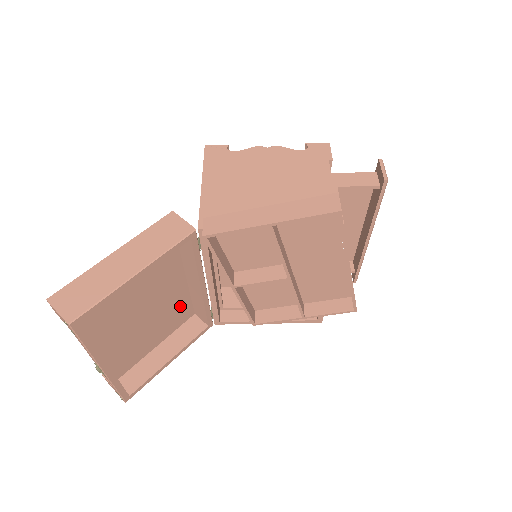
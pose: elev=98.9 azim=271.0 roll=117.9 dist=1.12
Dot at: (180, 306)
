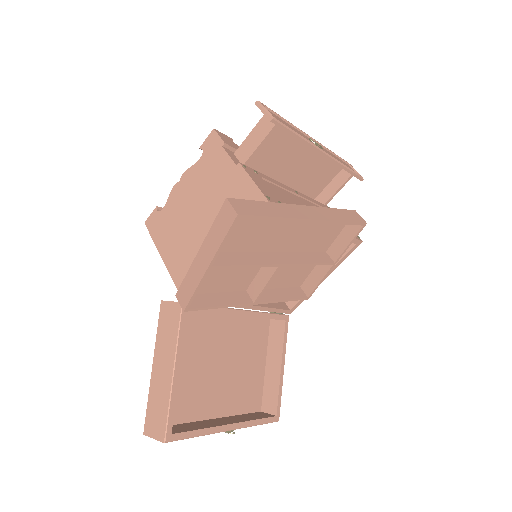
Dot at: (250, 330)
